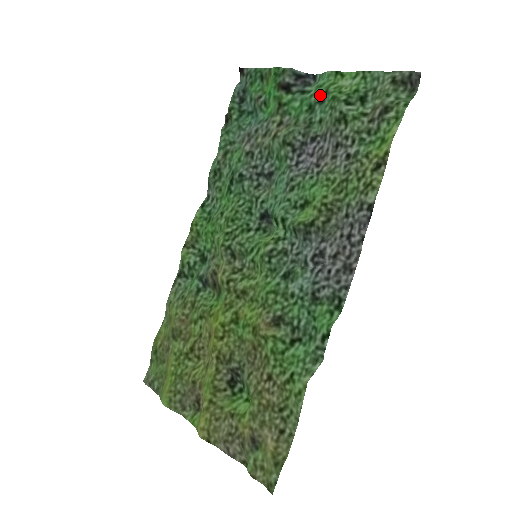
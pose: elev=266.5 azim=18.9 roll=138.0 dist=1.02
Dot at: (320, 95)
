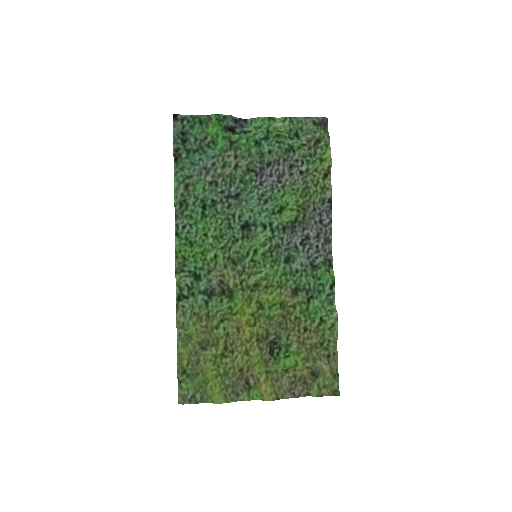
Dot at: (264, 134)
